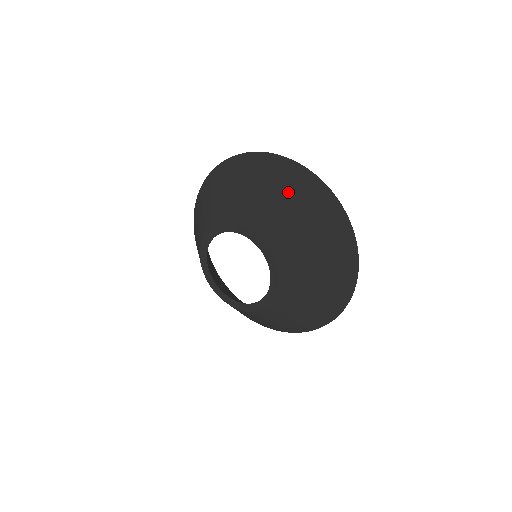
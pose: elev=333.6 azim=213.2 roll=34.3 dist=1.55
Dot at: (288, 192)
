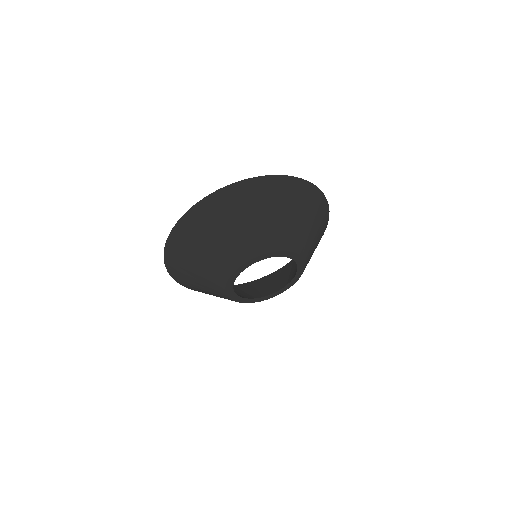
Dot at: (227, 218)
